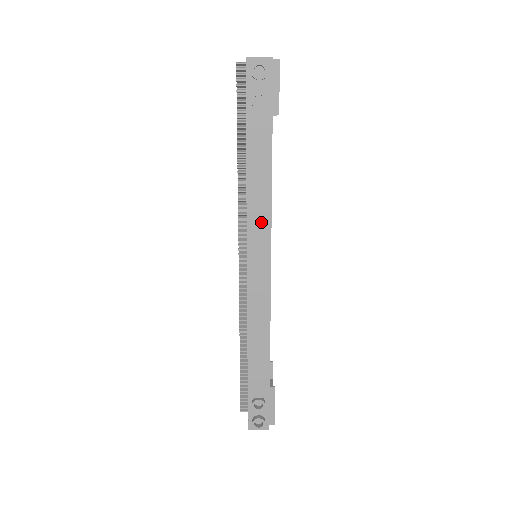
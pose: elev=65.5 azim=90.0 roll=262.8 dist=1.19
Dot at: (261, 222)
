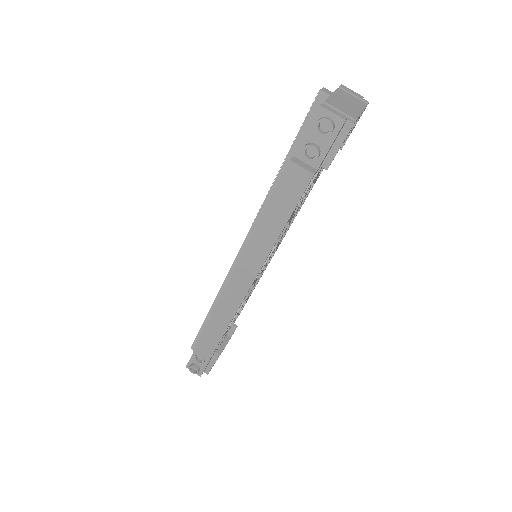
Dot at: (260, 249)
